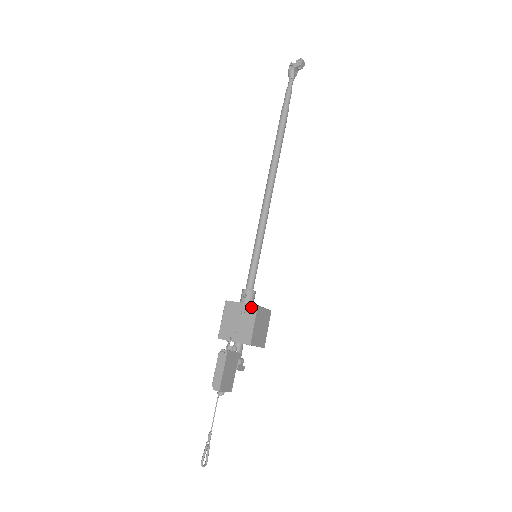
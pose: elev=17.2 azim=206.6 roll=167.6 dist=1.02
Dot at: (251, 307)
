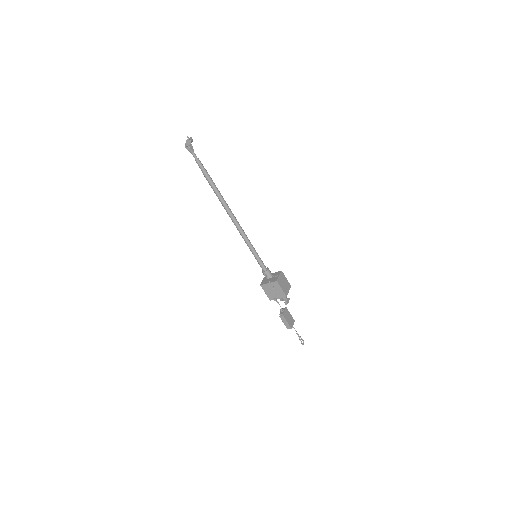
Dot at: (274, 283)
